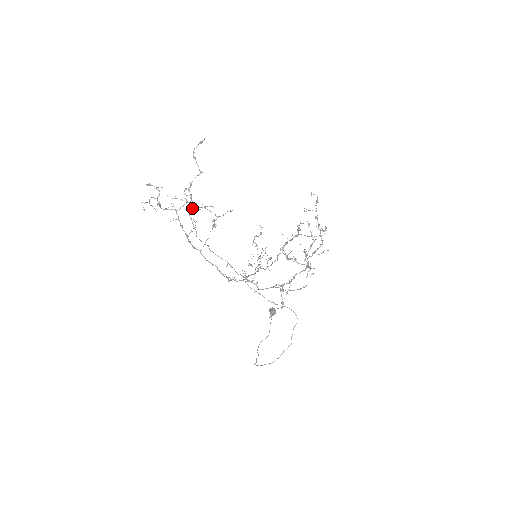
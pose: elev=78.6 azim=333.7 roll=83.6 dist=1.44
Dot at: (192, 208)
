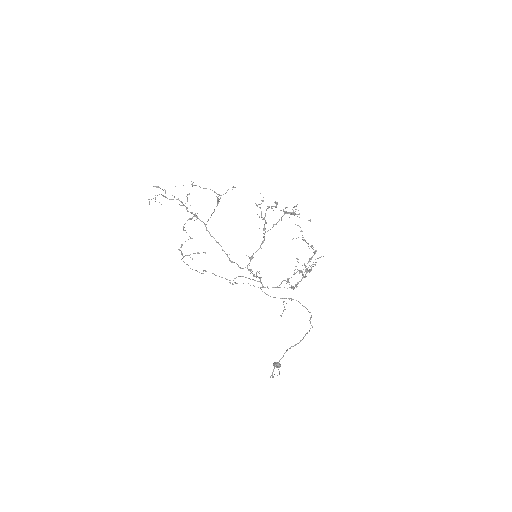
Dot at: occluded
